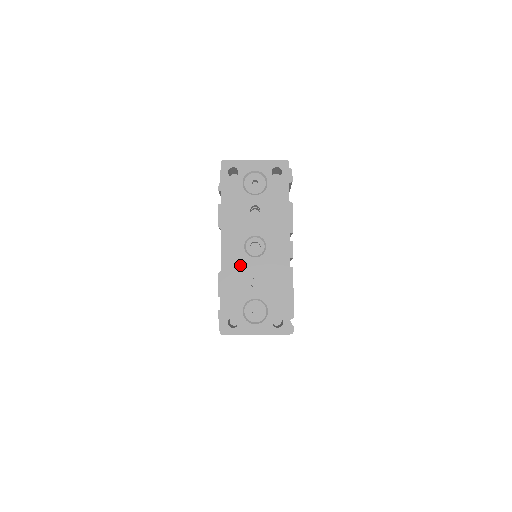
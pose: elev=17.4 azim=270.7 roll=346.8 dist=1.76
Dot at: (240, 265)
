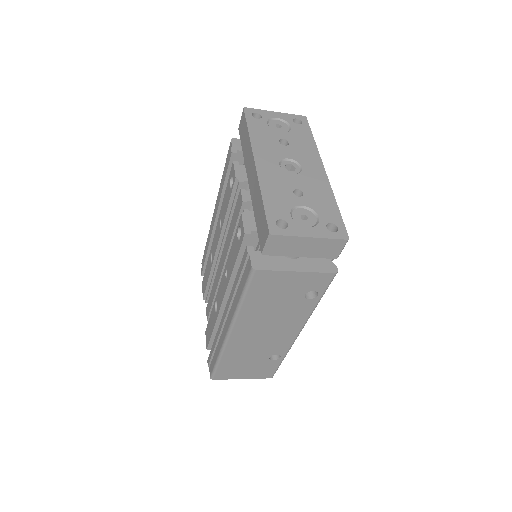
Dot at: (278, 178)
